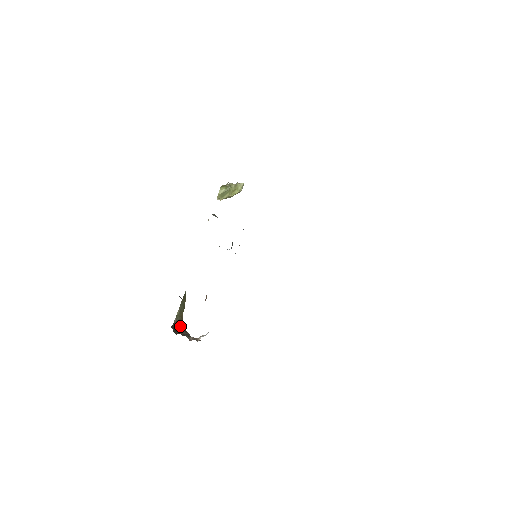
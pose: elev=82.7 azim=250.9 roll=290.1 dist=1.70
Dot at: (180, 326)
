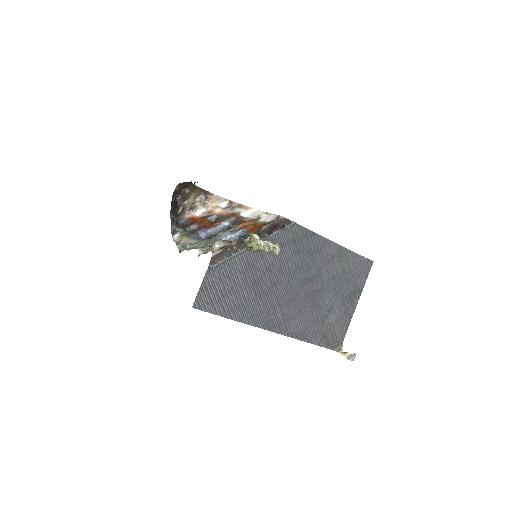
Dot at: (186, 185)
